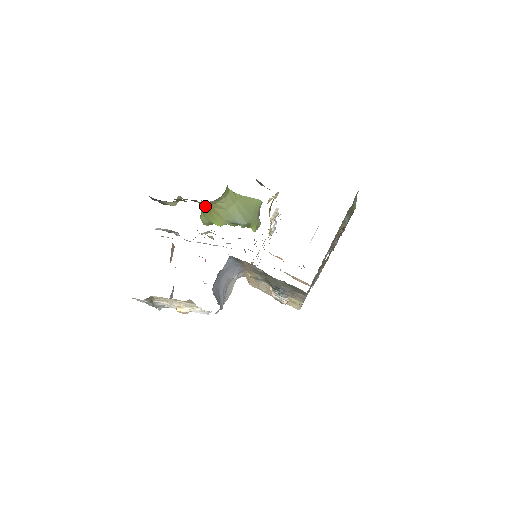
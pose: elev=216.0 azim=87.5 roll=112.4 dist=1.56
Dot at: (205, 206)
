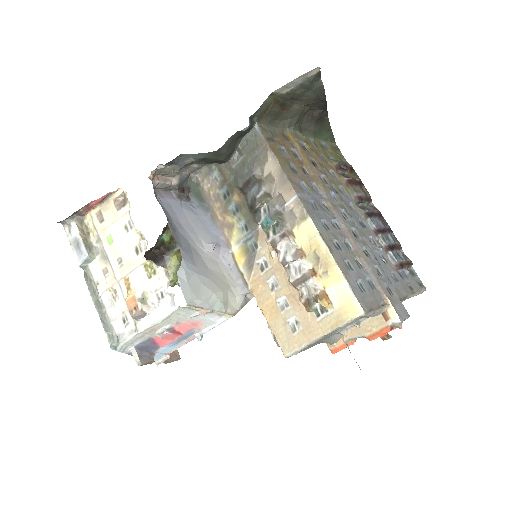
Dot at: occluded
